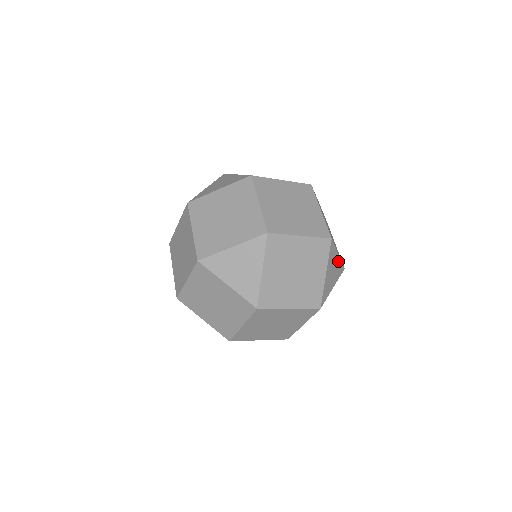
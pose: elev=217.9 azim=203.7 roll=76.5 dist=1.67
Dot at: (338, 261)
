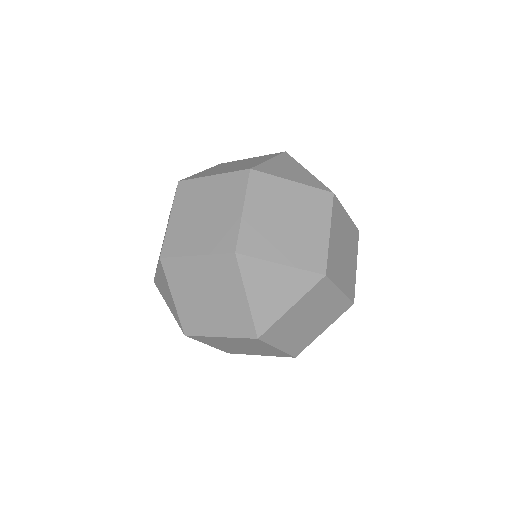
Dot at: occluded
